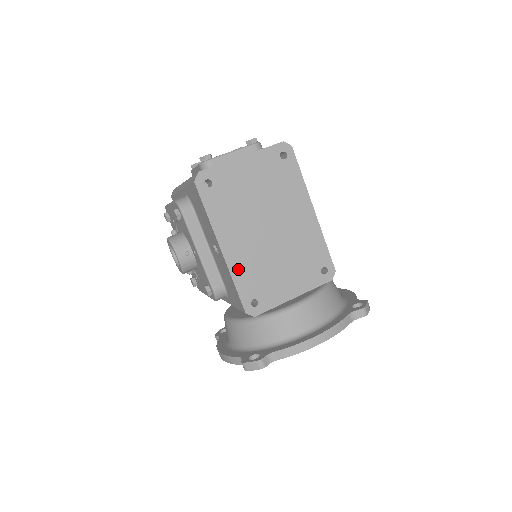
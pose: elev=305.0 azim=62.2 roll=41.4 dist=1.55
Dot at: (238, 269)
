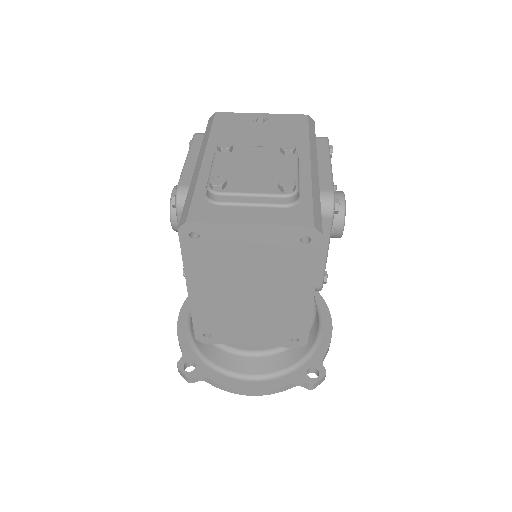
Dot at: (201, 310)
